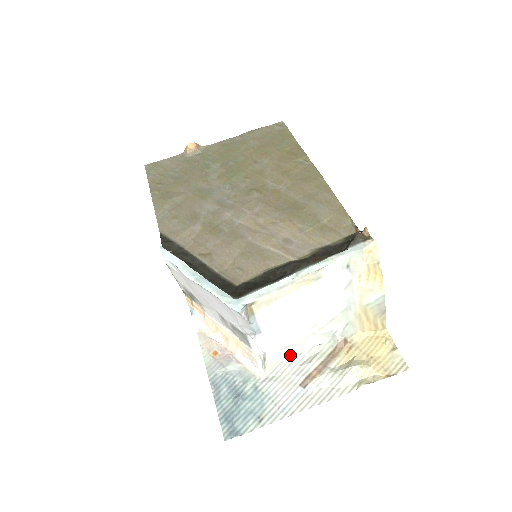
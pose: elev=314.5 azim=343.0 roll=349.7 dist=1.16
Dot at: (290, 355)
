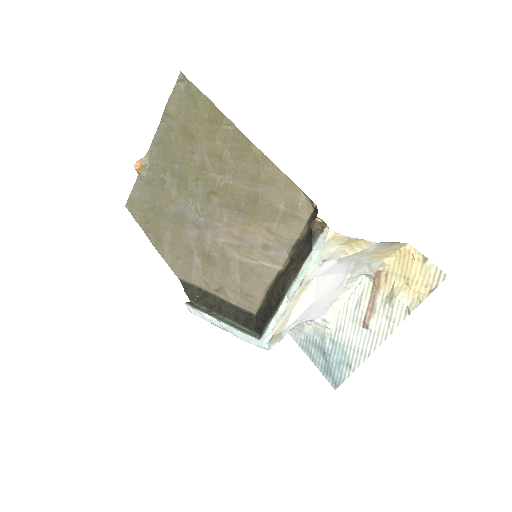
Dot at: (342, 303)
